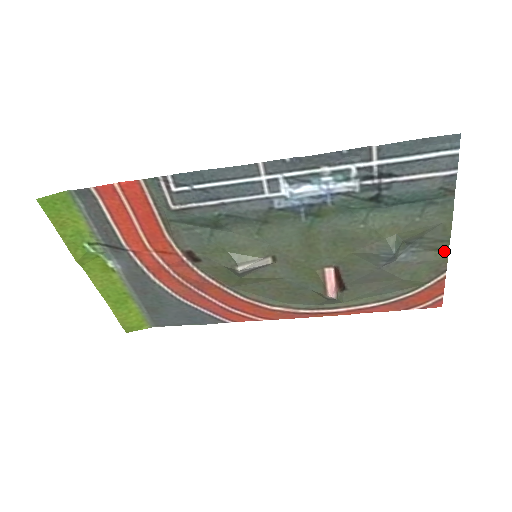
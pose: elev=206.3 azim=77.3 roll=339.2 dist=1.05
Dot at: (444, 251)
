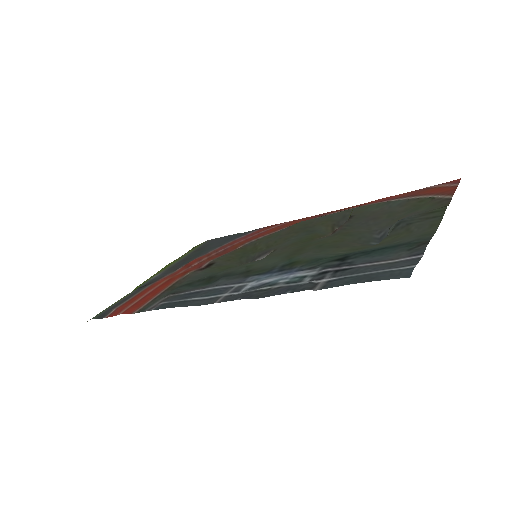
Dot at: (441, 209)
